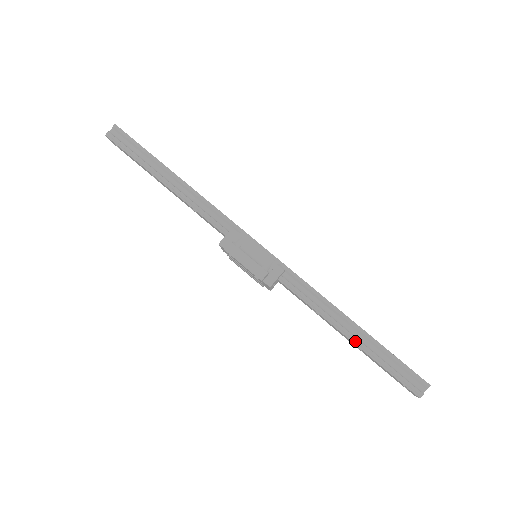
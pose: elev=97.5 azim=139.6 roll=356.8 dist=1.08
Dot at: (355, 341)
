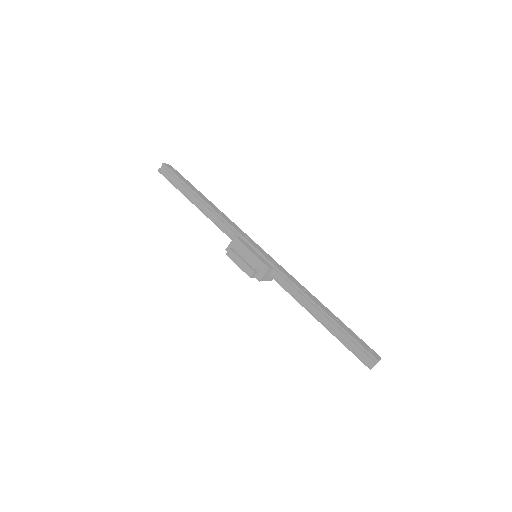
Dot at: (322, 323)
